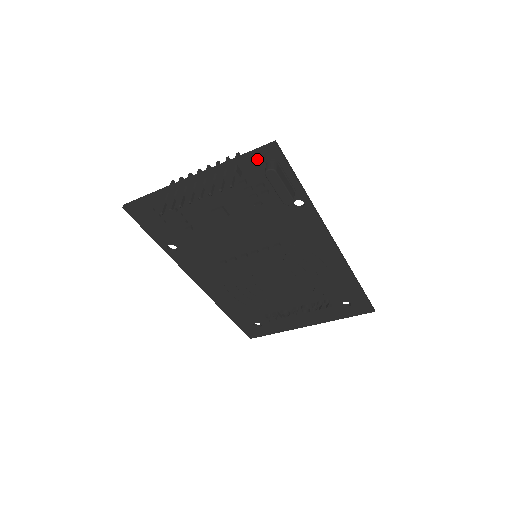
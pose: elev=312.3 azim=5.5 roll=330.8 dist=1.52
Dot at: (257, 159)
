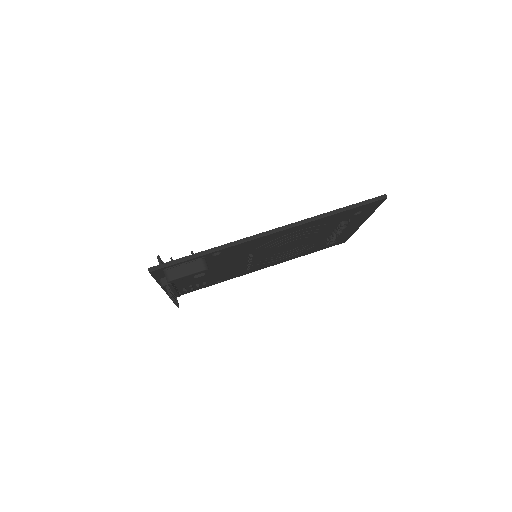
Dot at: (159, 274)
